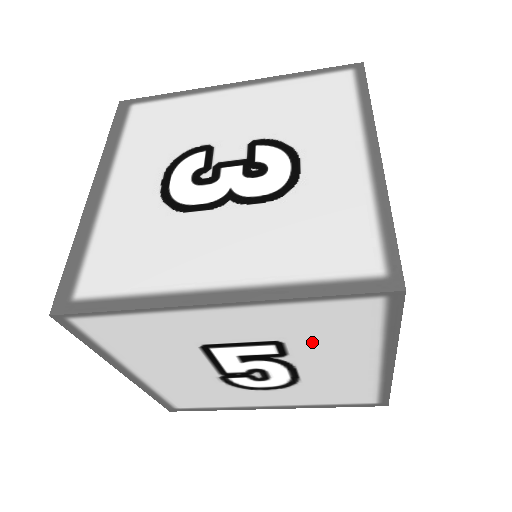
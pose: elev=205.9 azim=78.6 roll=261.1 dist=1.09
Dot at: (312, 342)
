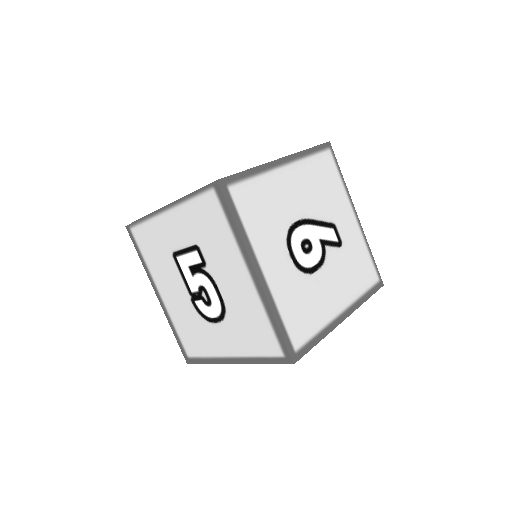
Dot at: (209, 245)
